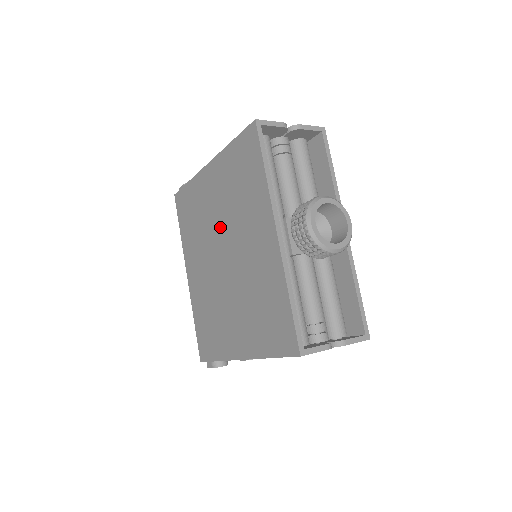
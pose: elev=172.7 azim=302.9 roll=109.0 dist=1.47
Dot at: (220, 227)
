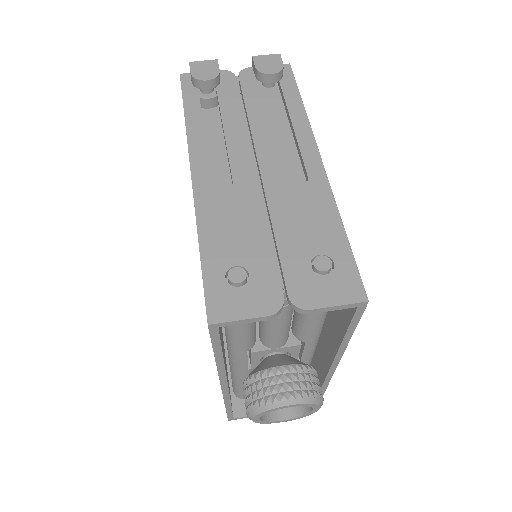
Dot at: occluded
